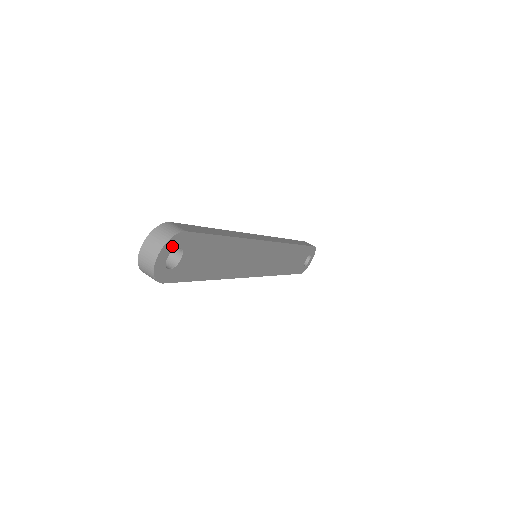
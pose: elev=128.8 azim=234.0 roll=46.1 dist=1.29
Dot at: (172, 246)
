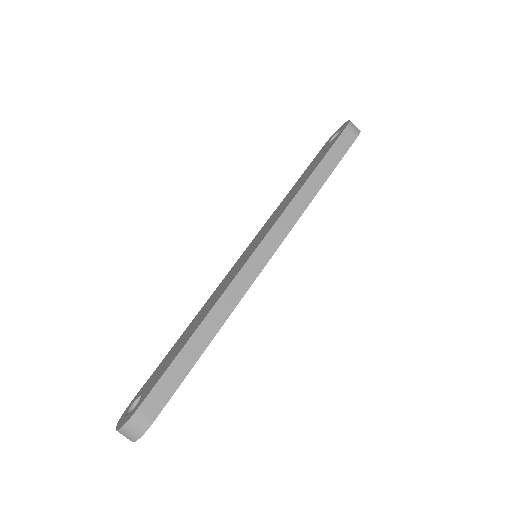
Dot at: occluded
